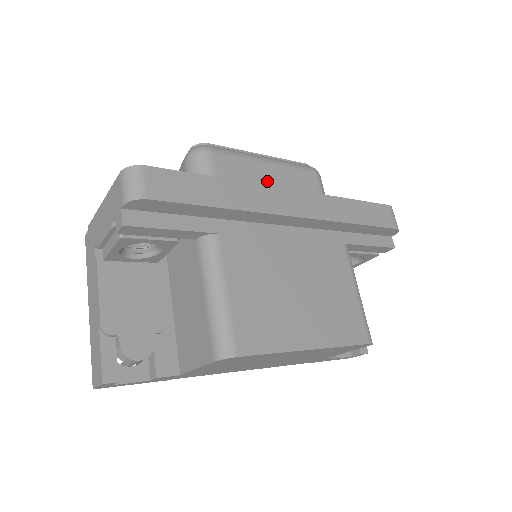
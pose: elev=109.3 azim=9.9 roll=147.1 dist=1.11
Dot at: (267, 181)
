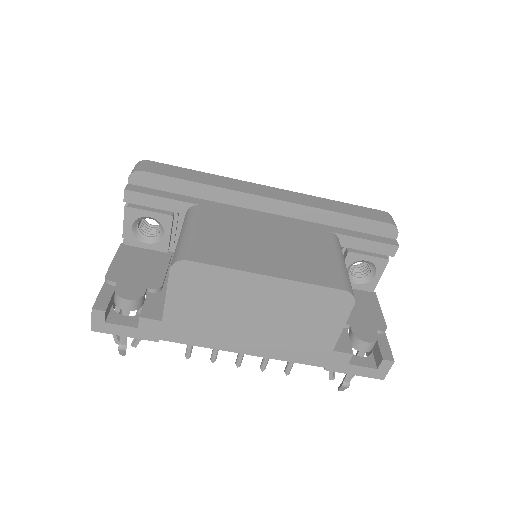
Dot at: occluded
